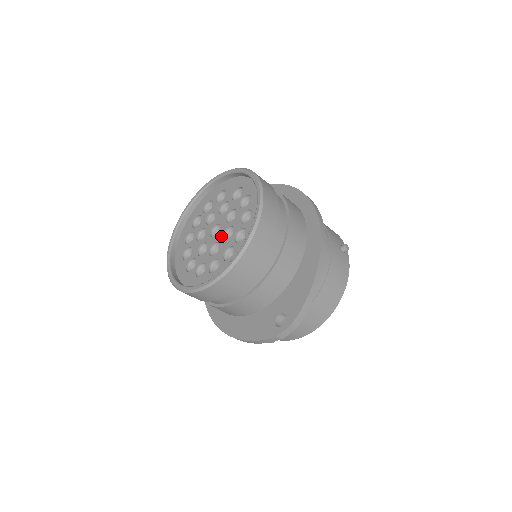
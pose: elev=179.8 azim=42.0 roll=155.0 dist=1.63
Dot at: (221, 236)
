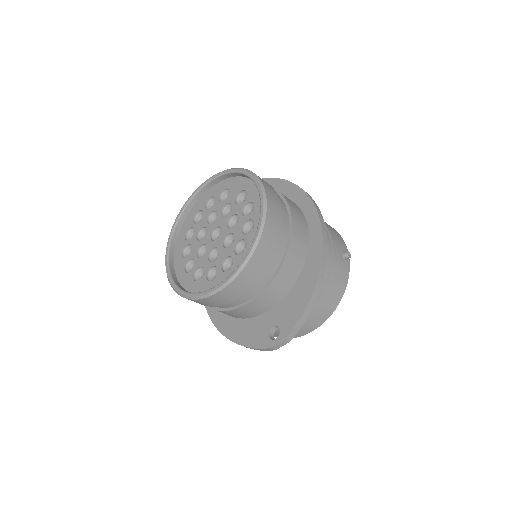
Dot at: (221, 242)
